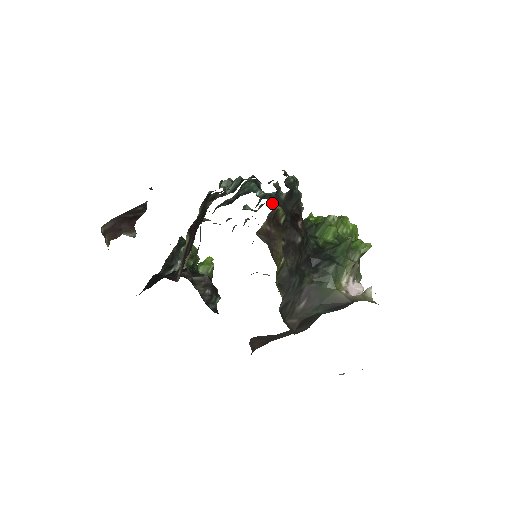
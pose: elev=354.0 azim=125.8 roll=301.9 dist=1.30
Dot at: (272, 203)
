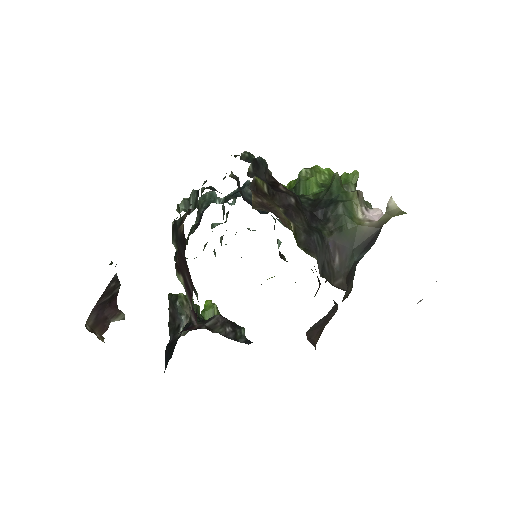
Dot at: occluded
